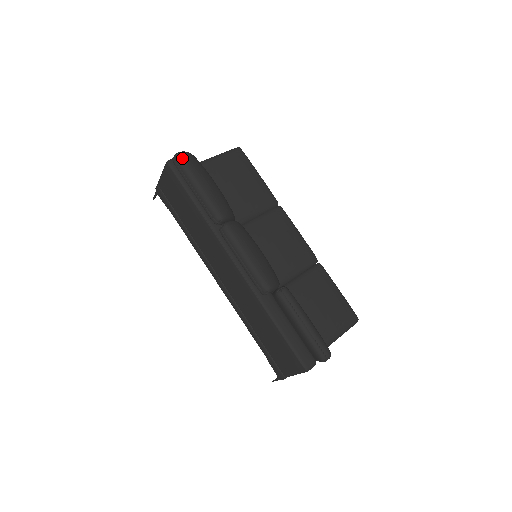
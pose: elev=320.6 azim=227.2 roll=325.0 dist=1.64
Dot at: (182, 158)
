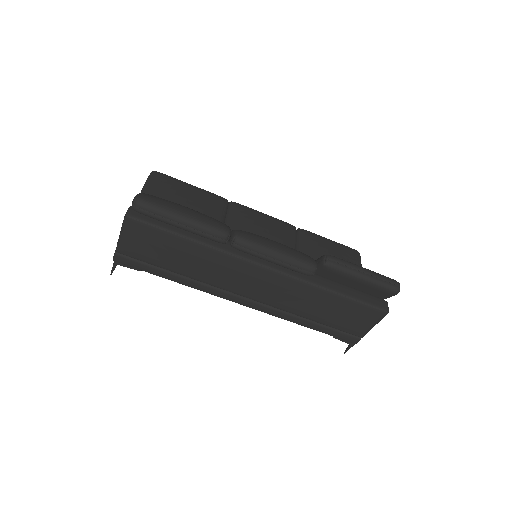
Dot at: (145, 200)
